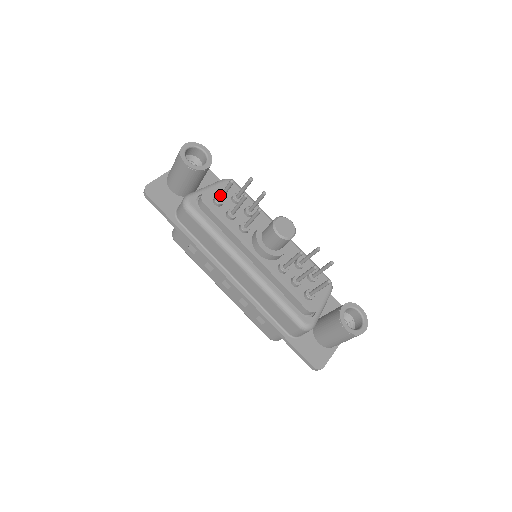
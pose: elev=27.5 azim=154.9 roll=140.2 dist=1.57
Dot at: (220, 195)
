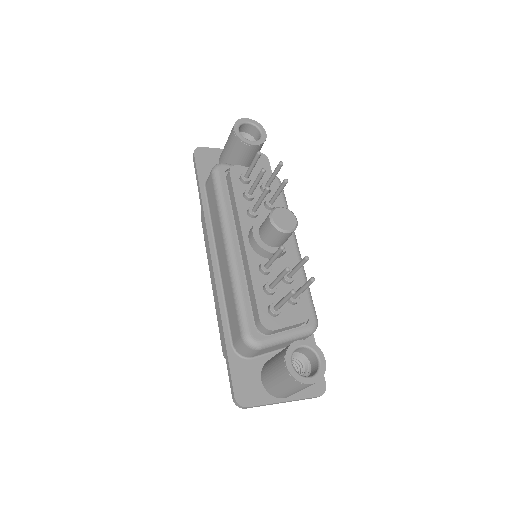
Dot at: (247, 170)
